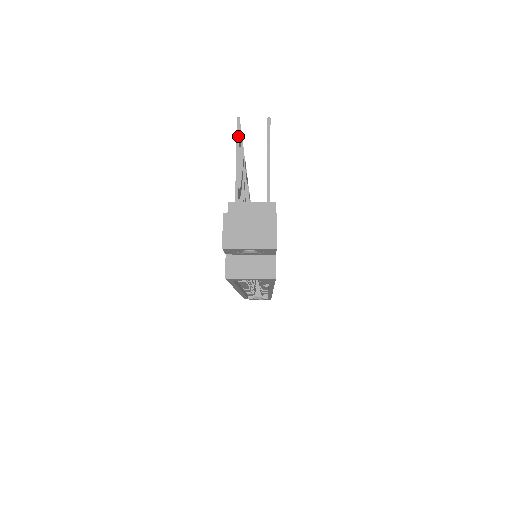
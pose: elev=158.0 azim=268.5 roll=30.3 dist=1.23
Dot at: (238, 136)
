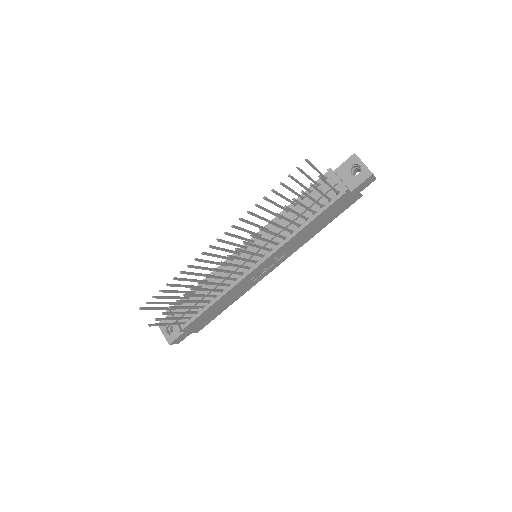
Dot at: (147, 309)
